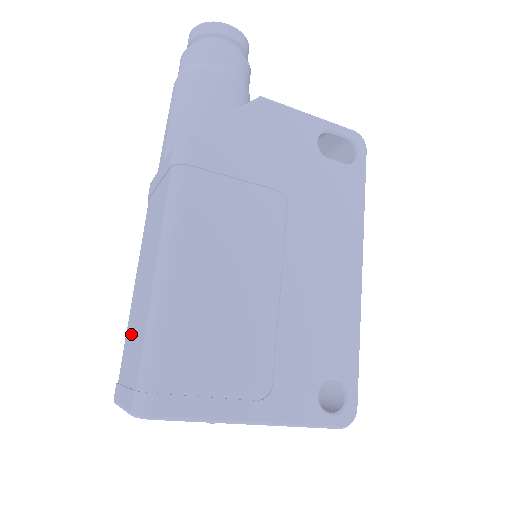
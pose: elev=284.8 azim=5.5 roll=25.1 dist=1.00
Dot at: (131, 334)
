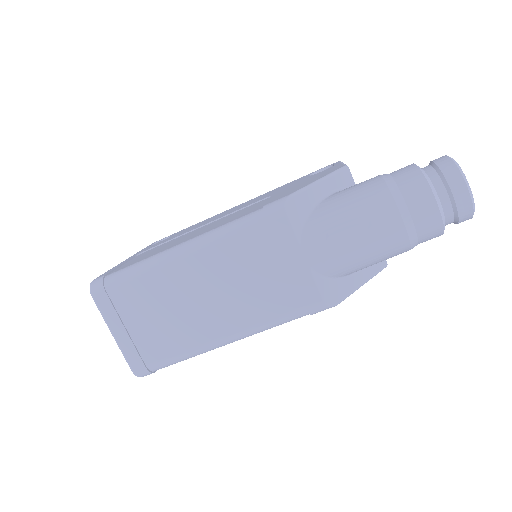
Dot at: (156, 302)
